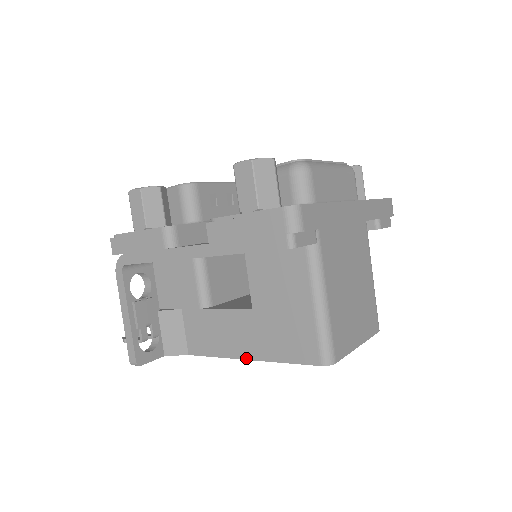
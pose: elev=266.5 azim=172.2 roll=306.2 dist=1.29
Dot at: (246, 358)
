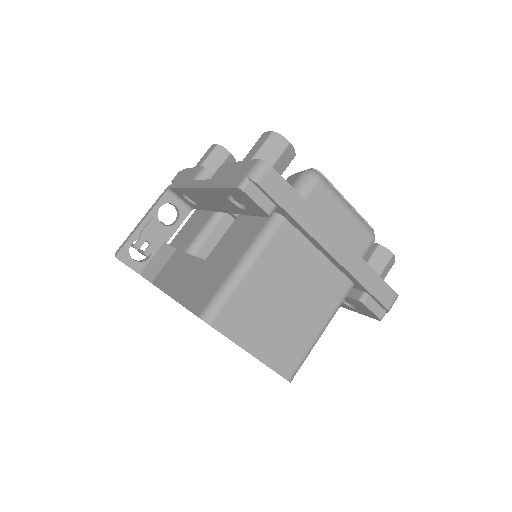
Dot at: (172, 296)
